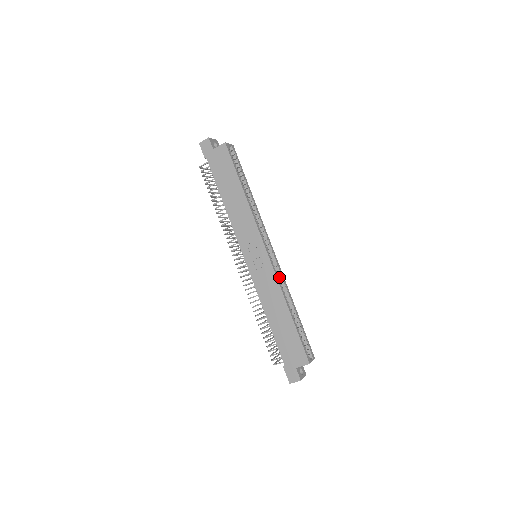
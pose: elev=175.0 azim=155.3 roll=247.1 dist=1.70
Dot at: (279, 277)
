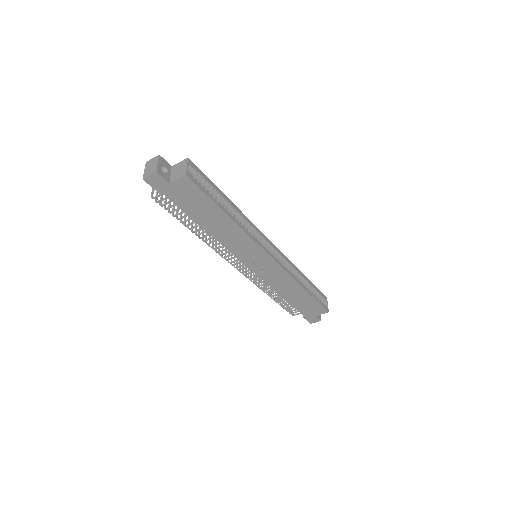
Dot at: (284, 262)
